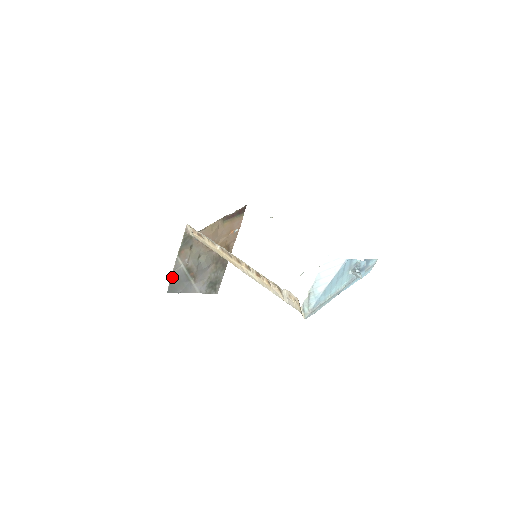
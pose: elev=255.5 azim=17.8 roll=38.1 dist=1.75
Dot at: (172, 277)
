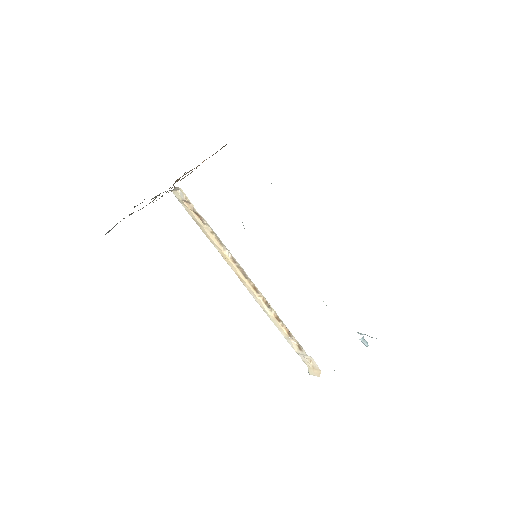
Dot at: occluded
